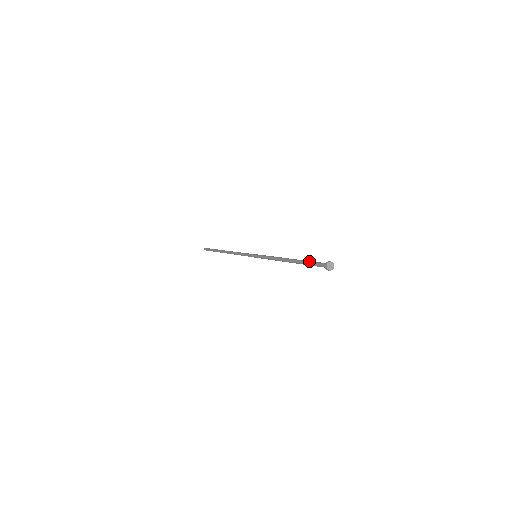
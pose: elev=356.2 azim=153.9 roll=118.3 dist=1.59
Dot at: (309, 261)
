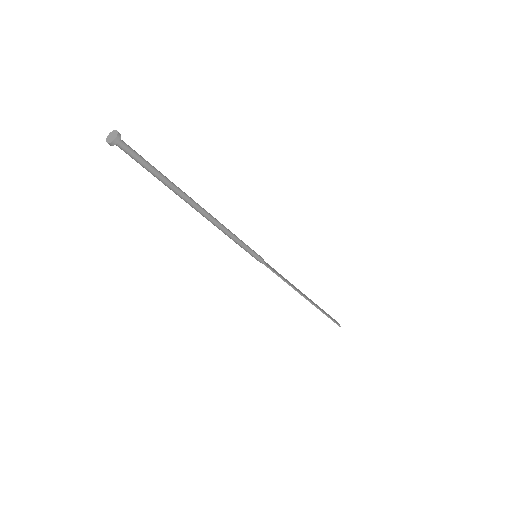
Dot at: (153, 169)
